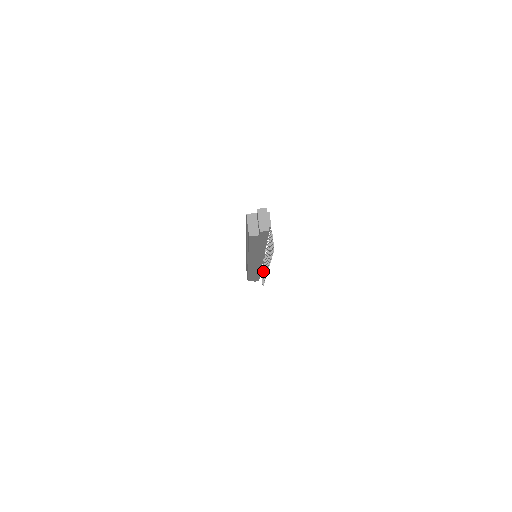
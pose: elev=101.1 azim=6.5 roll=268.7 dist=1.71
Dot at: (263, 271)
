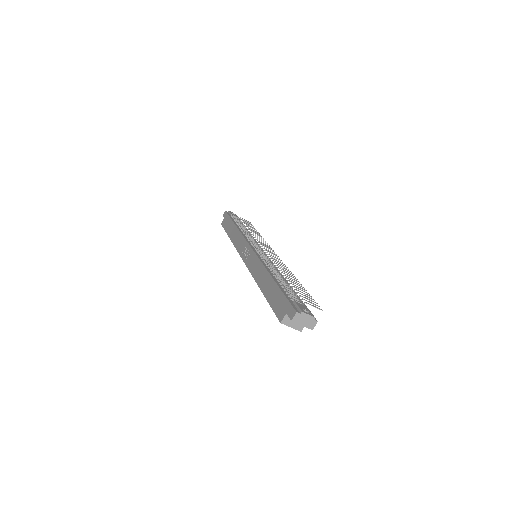
Dot at: occluded
